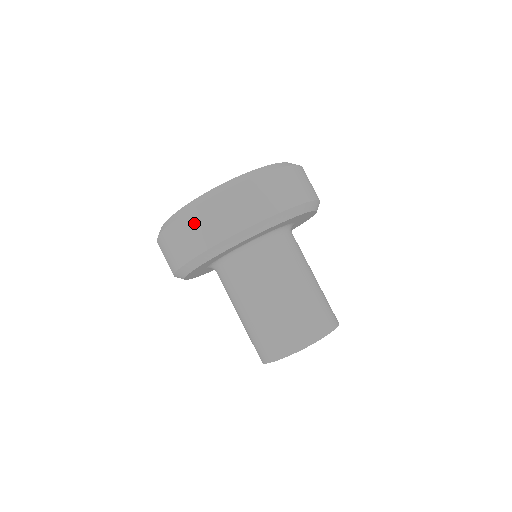
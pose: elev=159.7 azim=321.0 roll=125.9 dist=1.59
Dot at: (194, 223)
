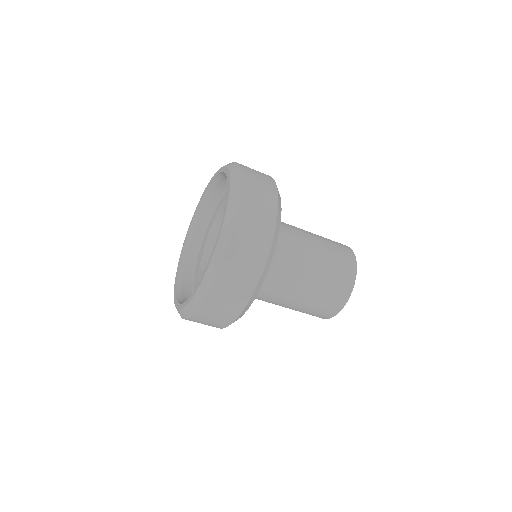
Dot at: (216, 303)
